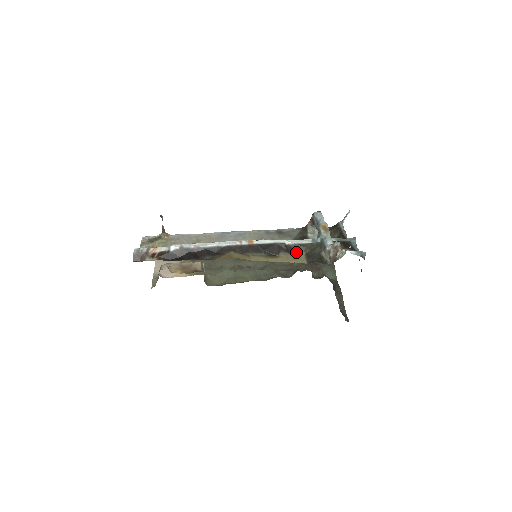
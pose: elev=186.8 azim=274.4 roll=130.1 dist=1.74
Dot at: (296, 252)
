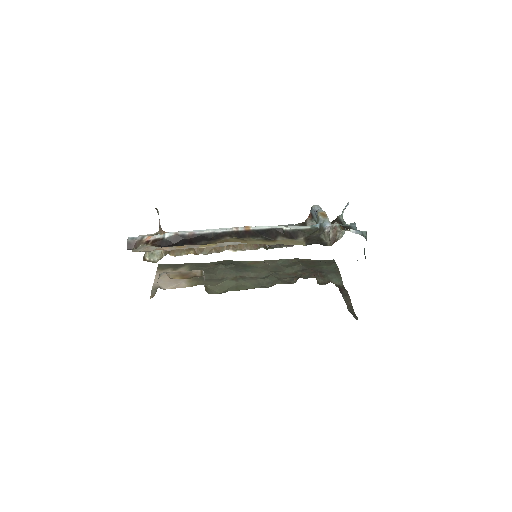
Dot at: (294, 237)
